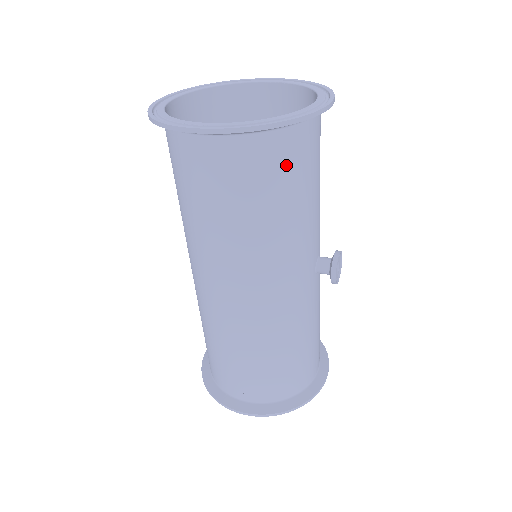
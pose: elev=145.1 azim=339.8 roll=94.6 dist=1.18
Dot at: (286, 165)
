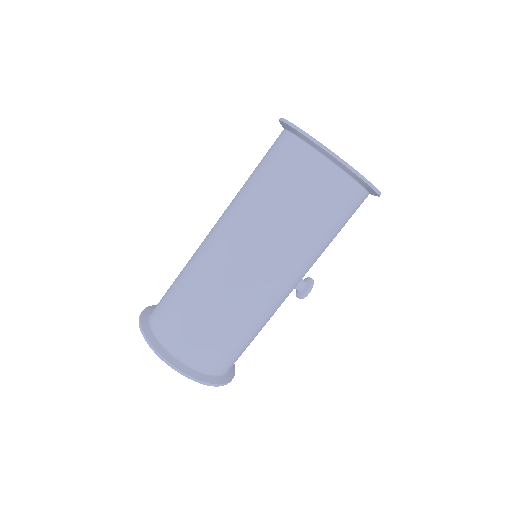
Dot at: (352, 212)
